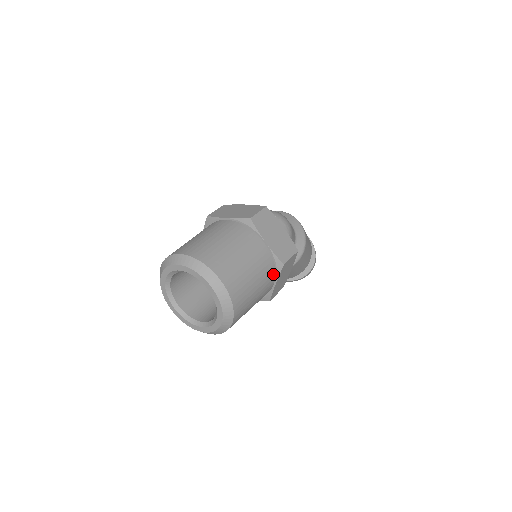
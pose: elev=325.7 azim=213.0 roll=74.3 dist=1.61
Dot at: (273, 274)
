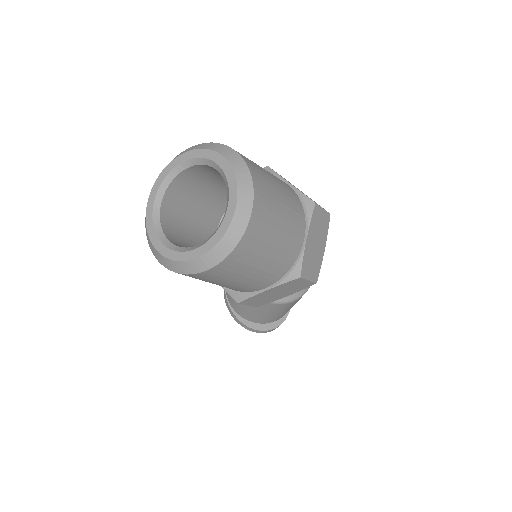
Dot at: (280, 276)
